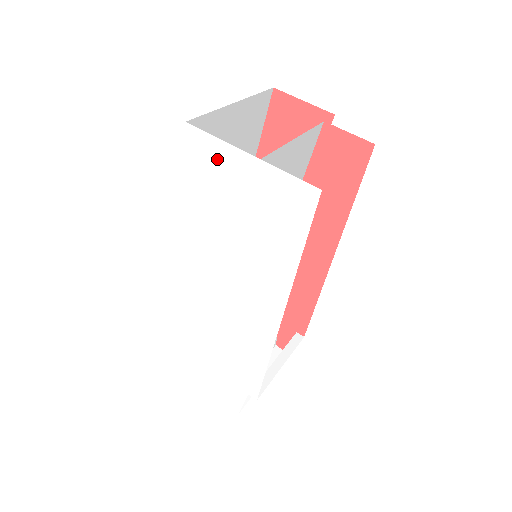
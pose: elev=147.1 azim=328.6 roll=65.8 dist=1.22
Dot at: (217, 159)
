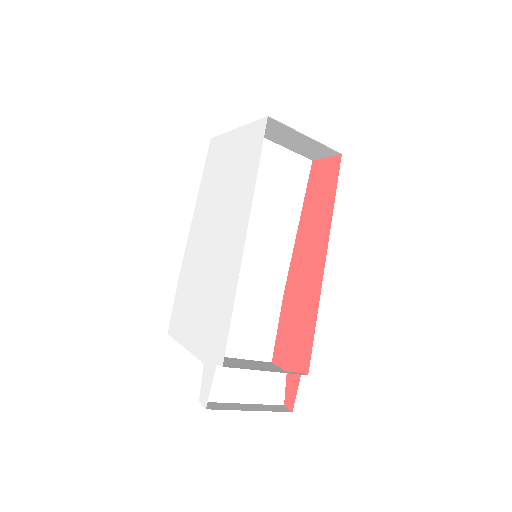
Dot at: (222, 146)
